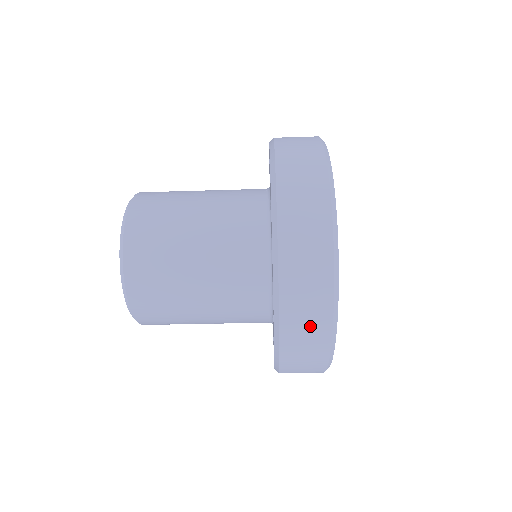
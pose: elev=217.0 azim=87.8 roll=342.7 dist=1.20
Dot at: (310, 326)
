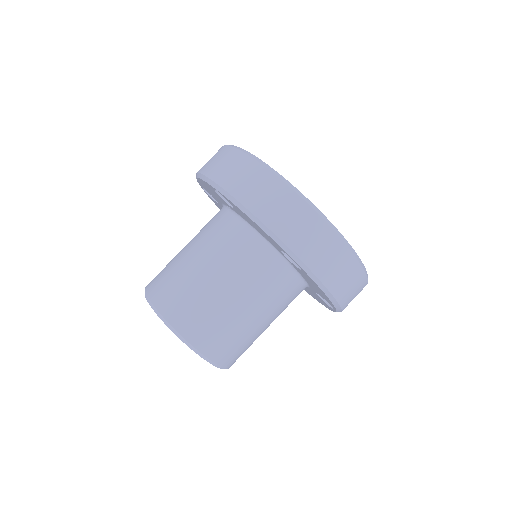
Dot at: (310, 232)
